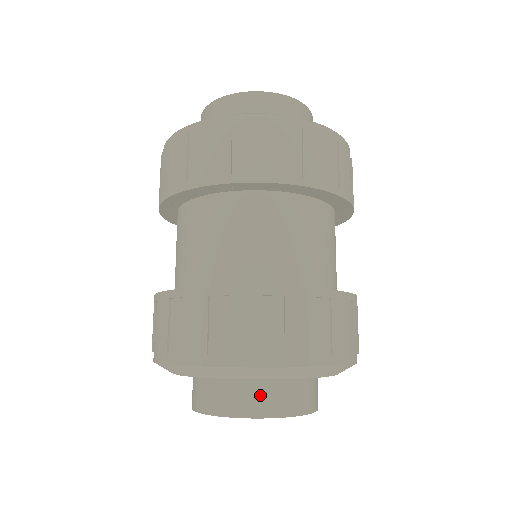
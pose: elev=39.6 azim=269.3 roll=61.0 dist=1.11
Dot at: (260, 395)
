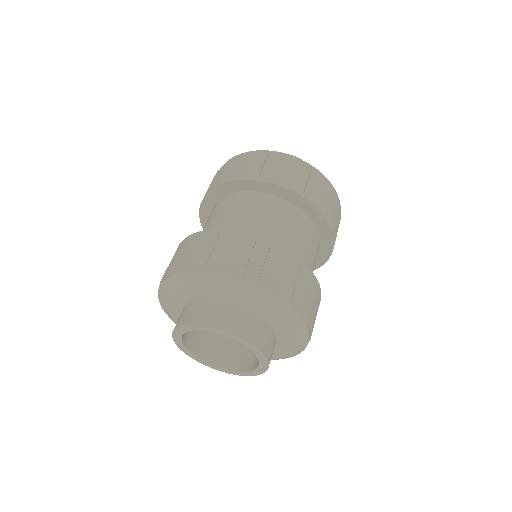
Dot at: (267, 339)
